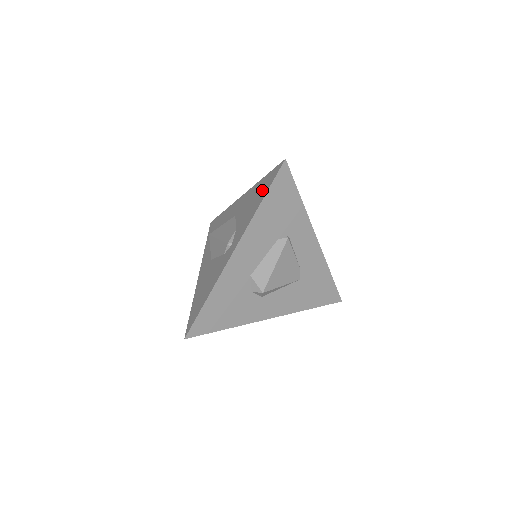
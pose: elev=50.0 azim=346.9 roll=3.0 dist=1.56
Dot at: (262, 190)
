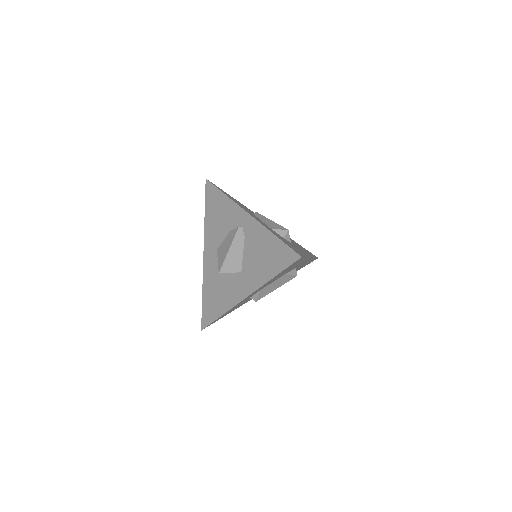
Dot at: (215, 202)
